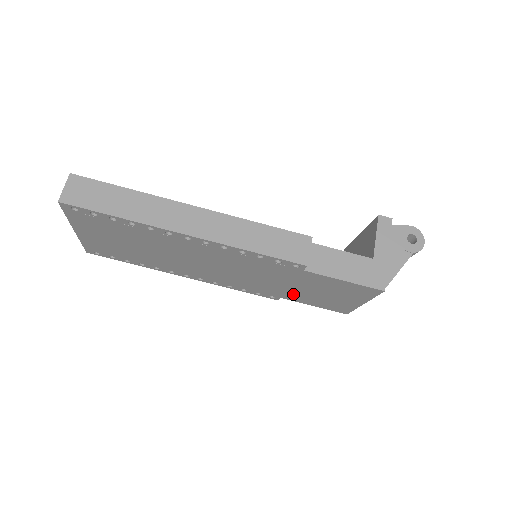
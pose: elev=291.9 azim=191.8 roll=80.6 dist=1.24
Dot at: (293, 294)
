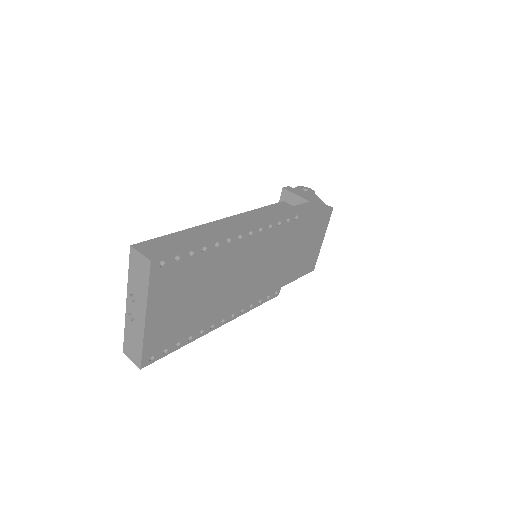
Dot at: (289, 271)
